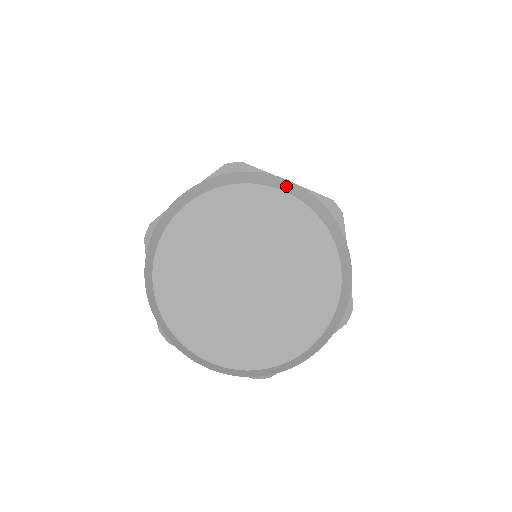
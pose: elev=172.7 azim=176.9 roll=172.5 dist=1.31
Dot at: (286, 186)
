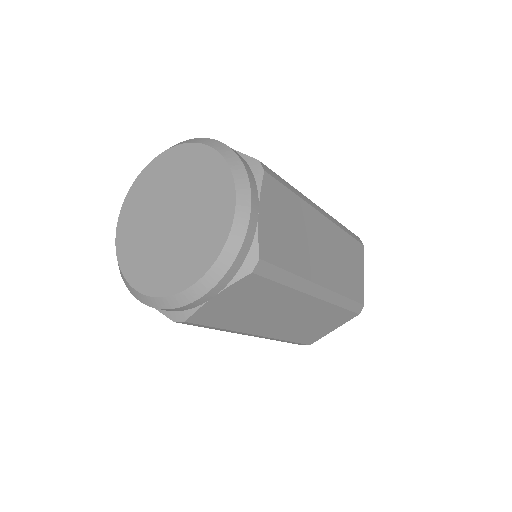
Dot at: (213, 143)
